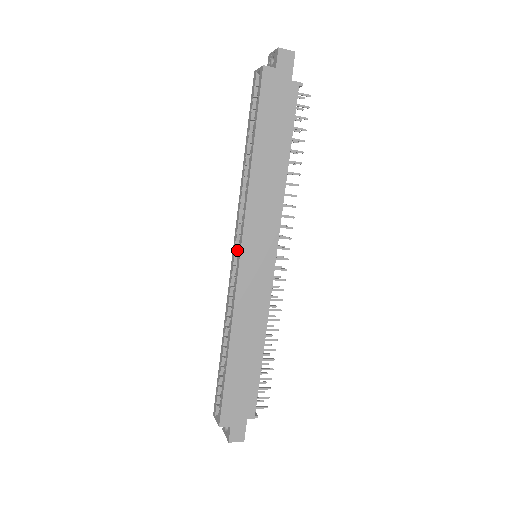
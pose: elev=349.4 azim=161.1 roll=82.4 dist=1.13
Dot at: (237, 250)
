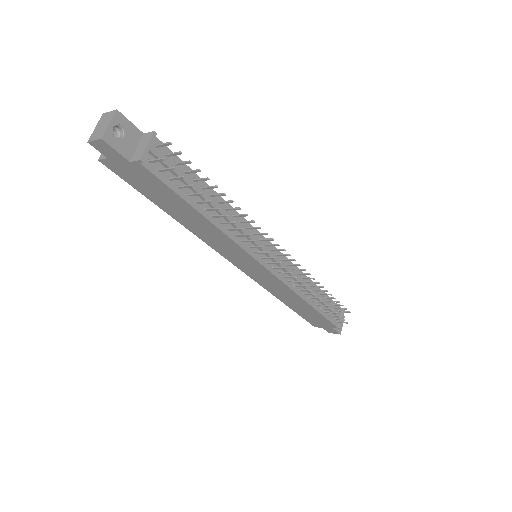
Dot at: occluded
